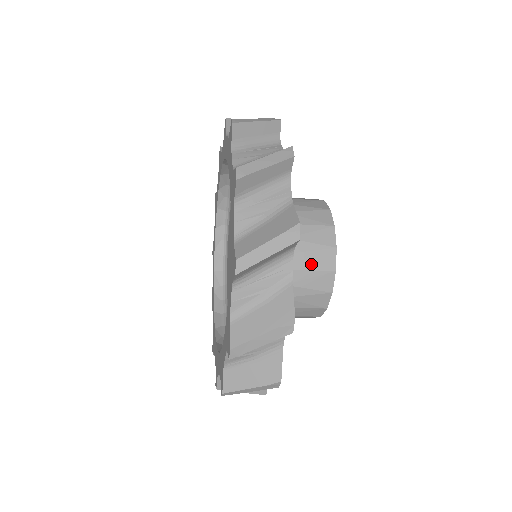
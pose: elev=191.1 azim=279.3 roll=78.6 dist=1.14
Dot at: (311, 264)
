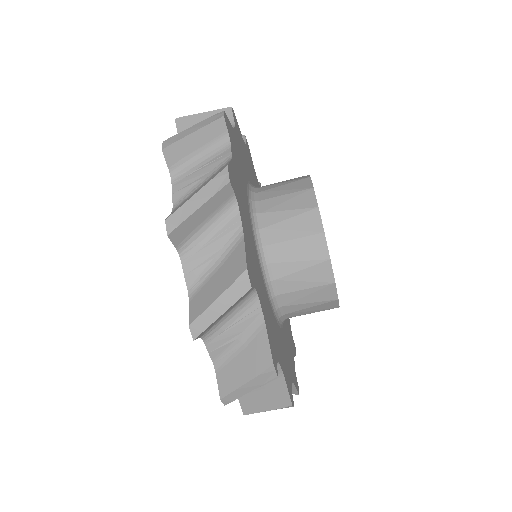
Dot at: (293, 232)
